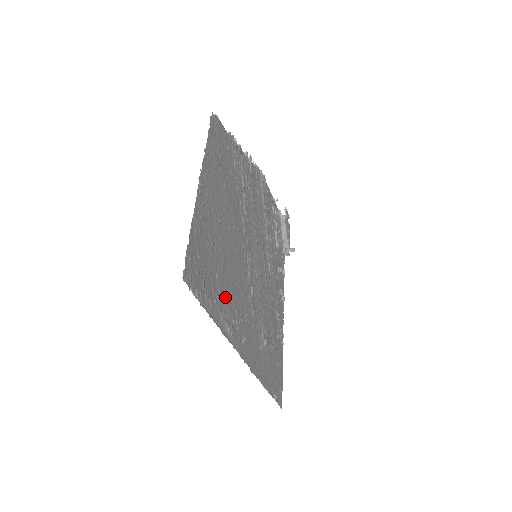
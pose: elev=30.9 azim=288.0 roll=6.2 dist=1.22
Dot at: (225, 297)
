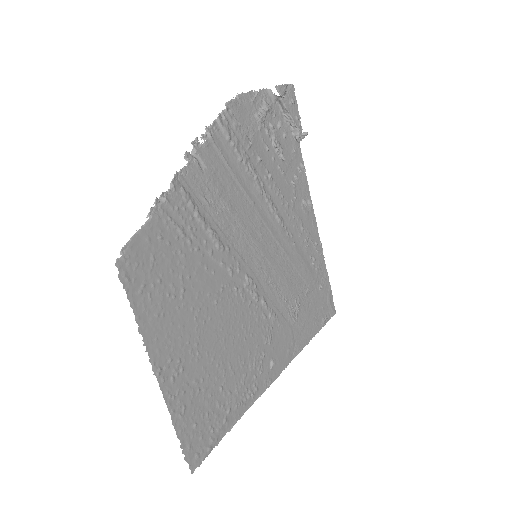
Dot at: (237, 383)
